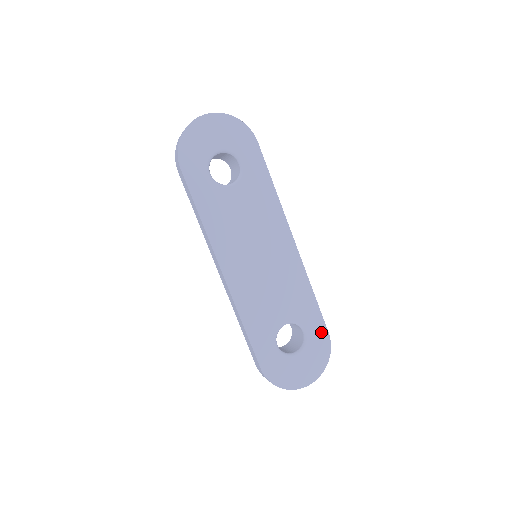
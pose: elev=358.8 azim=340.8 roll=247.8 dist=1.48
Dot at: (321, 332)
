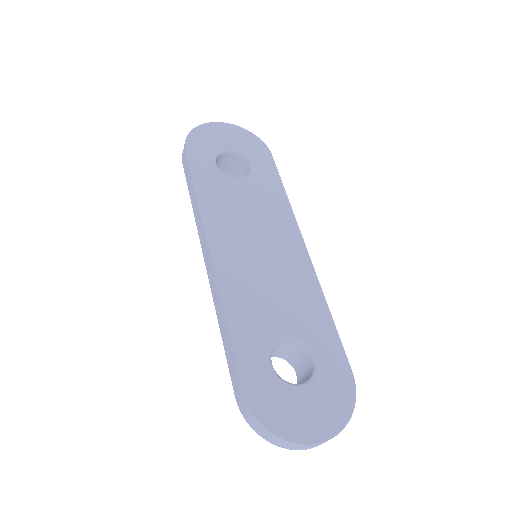
Dot at: (340, 366)
